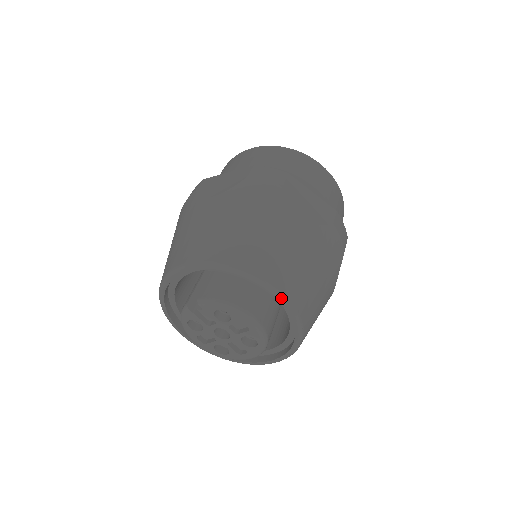
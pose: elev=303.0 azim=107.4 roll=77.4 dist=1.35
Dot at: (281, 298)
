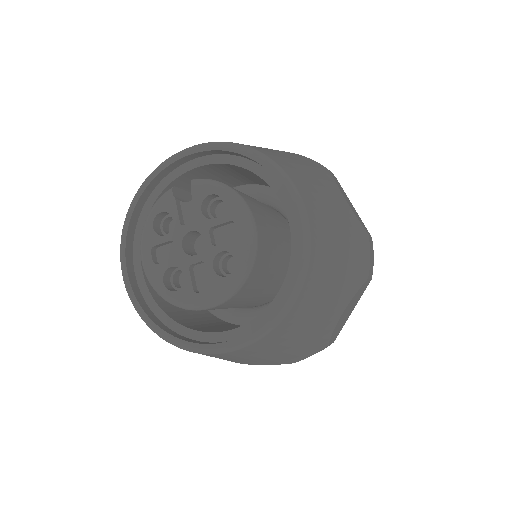
Dot at: (300, 210)
